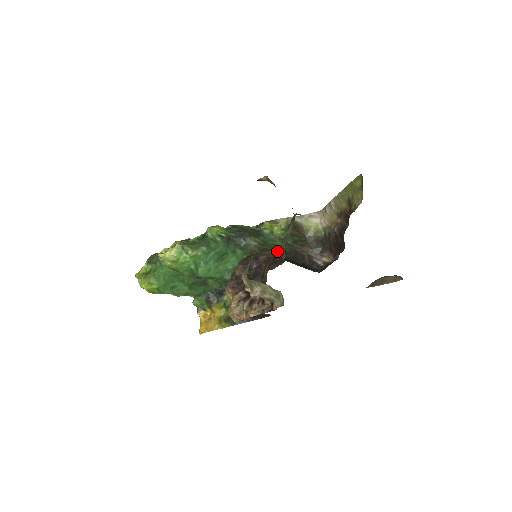
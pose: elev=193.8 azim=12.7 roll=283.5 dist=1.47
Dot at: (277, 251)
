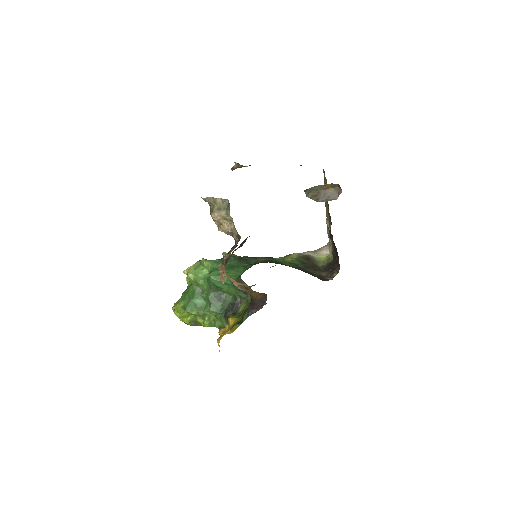
Dot at: occluded
